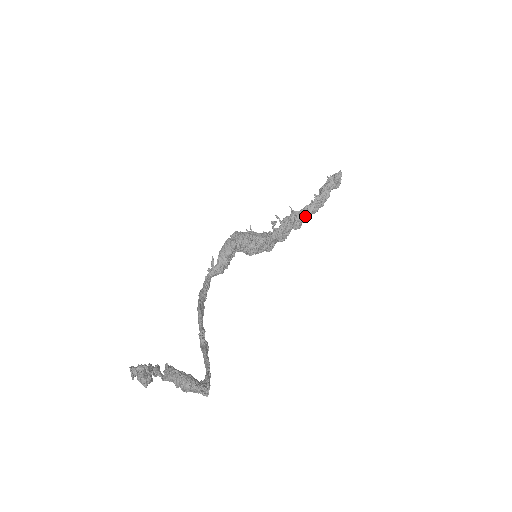
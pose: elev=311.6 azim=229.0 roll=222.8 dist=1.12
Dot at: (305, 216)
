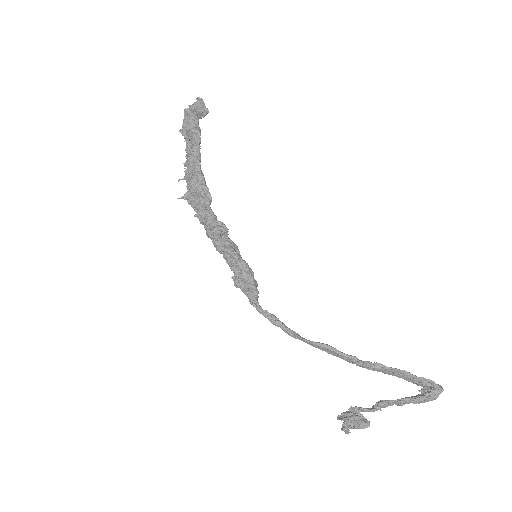
Dot at: (200, 170)
